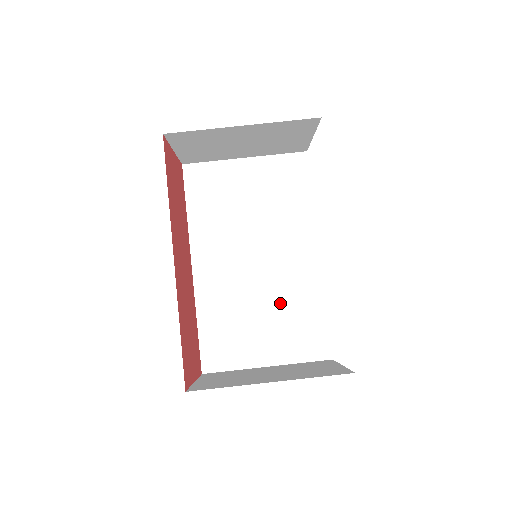
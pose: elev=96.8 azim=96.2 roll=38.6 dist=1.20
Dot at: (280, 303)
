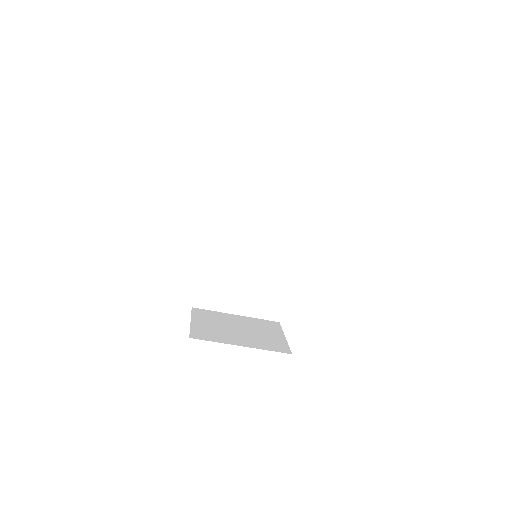
Dot at: (259, 278)
